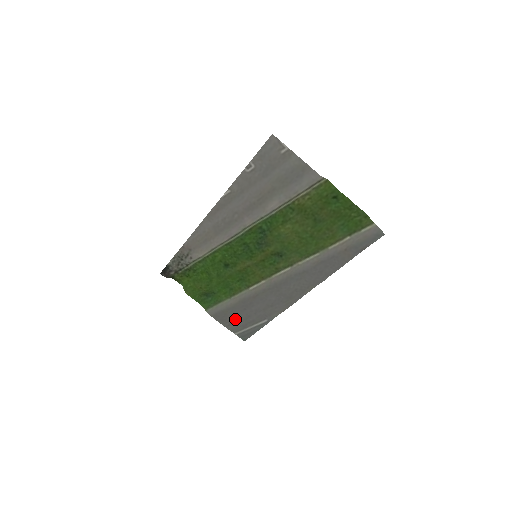
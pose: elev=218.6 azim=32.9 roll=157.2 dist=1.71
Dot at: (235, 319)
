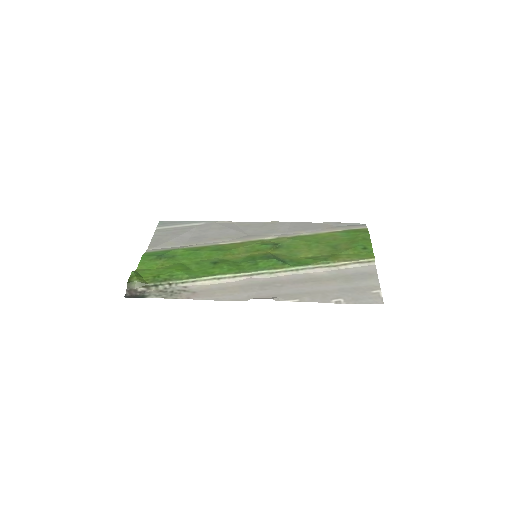
Dot at: (172, 236)
